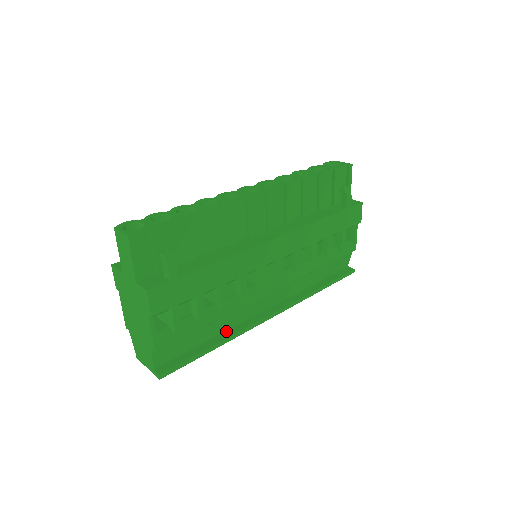
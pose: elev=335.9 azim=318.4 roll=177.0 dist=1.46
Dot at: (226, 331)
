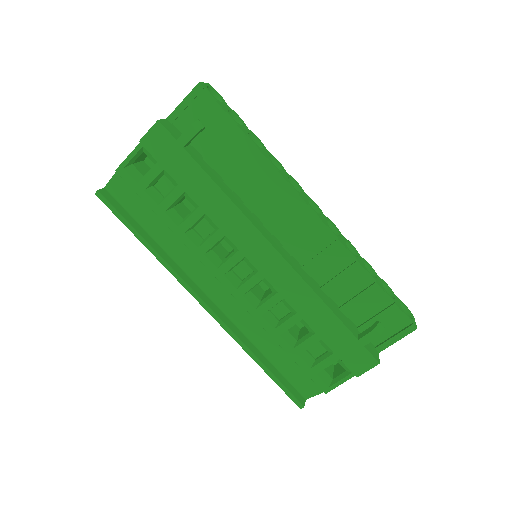
Dot at: (167, 254)
